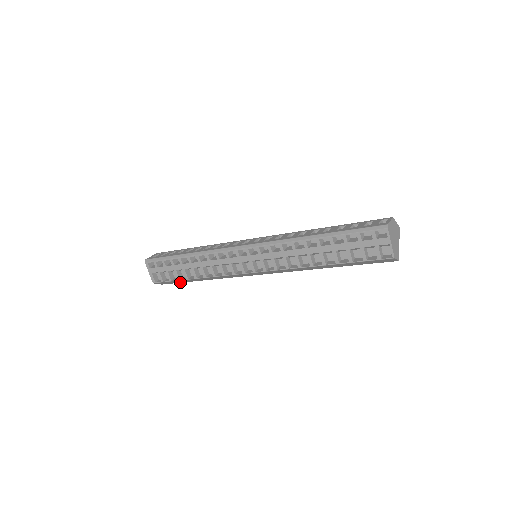
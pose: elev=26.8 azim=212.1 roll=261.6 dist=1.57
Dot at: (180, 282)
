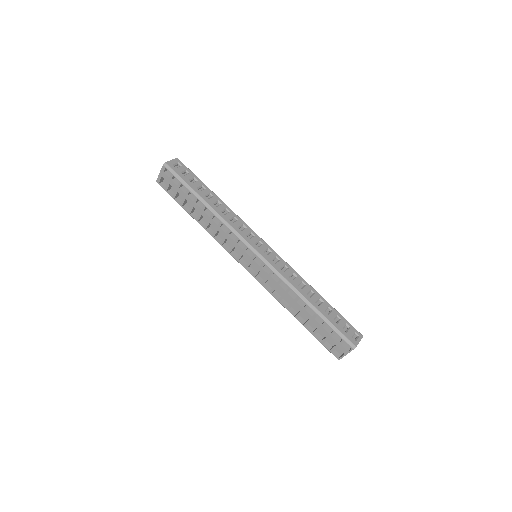
Dot at: occluded
